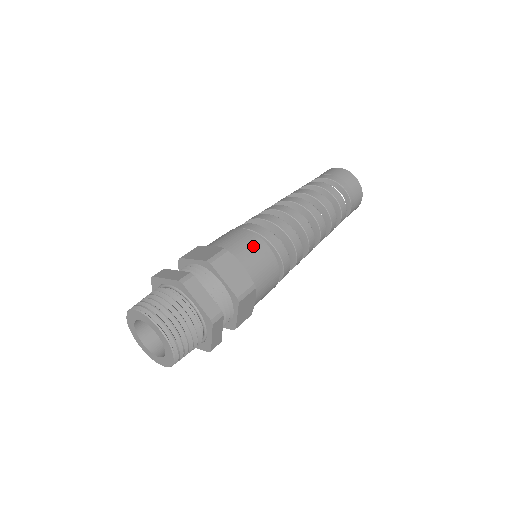
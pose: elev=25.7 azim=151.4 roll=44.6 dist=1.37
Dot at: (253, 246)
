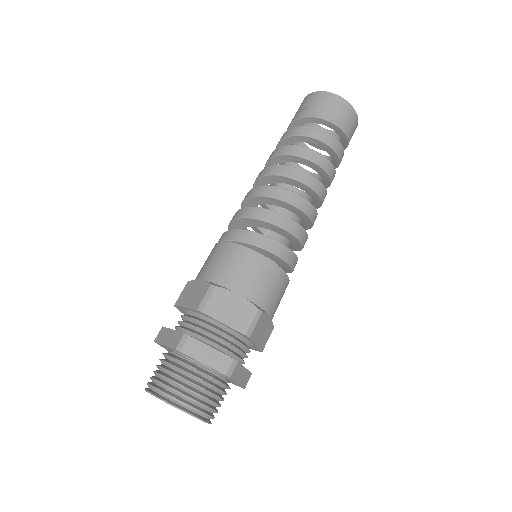
Dot at: (242, 263)
